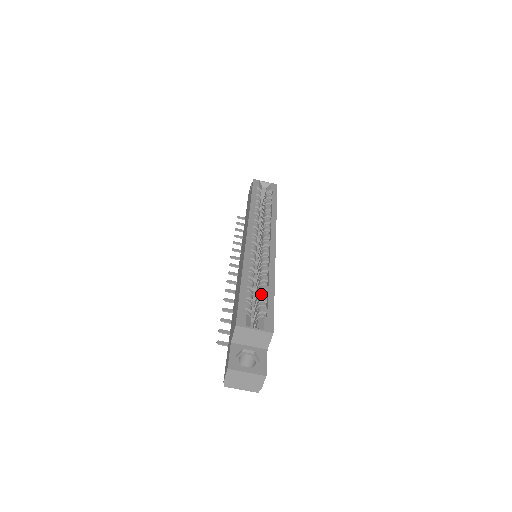
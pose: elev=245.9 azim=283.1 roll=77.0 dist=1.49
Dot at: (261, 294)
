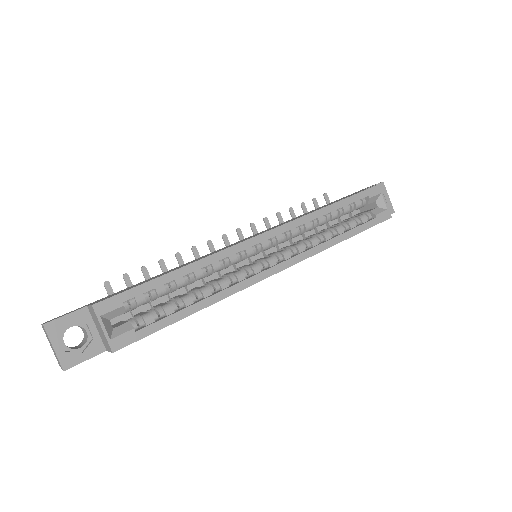
Dot at: (177, 302)
